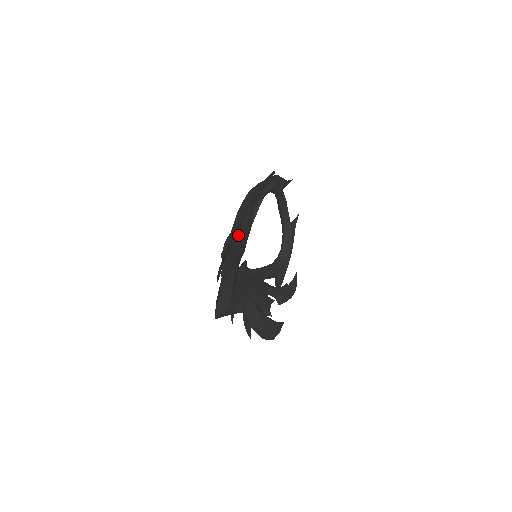
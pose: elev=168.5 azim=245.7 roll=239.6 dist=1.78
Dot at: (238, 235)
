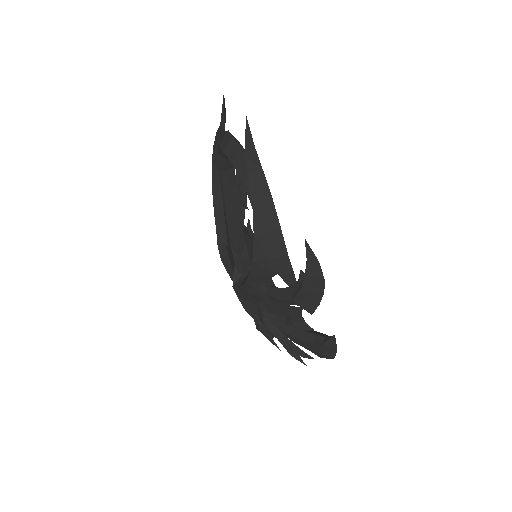
Dot at: (322, 355)
